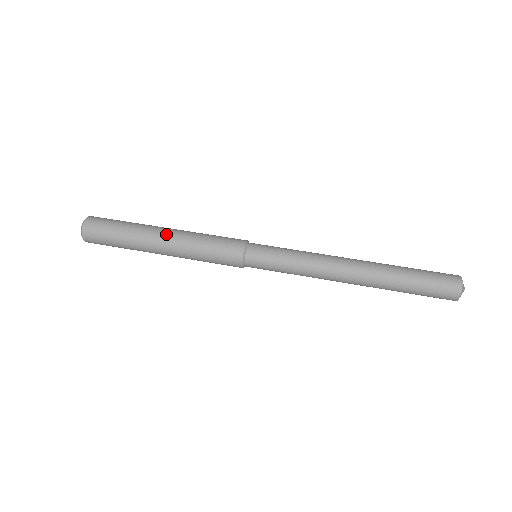
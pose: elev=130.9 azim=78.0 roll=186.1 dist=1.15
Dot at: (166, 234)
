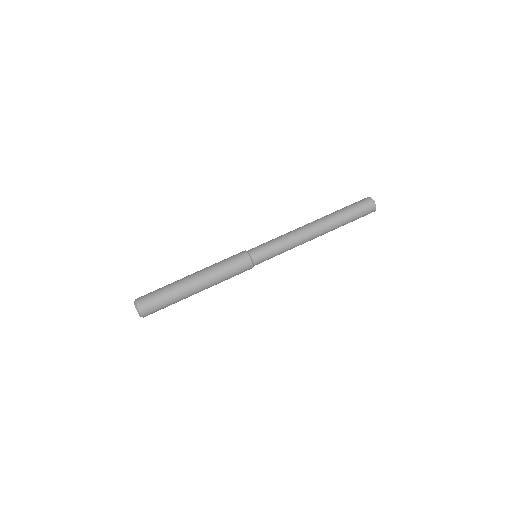
Dot at: (195, 276)
